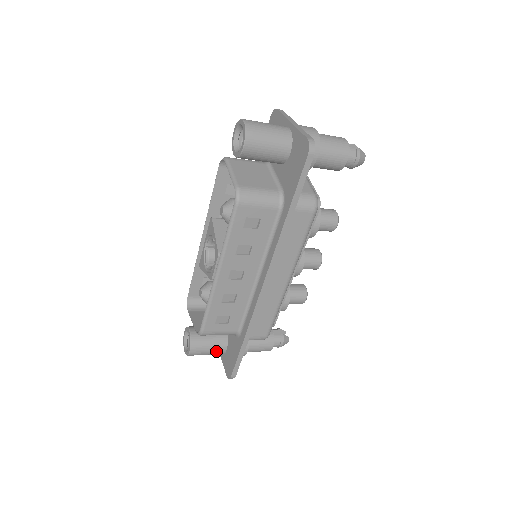
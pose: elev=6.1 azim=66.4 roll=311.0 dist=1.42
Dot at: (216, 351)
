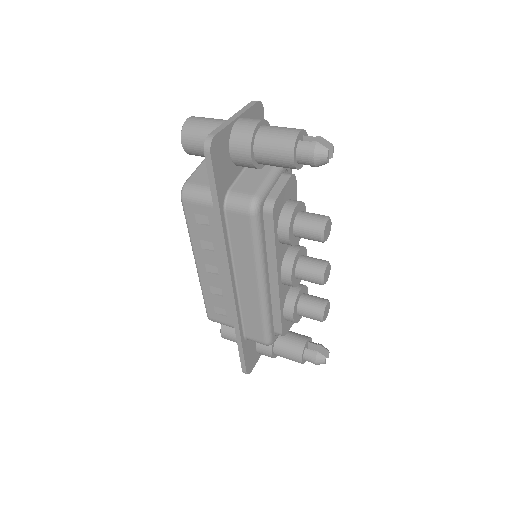
Dot at: occluded
